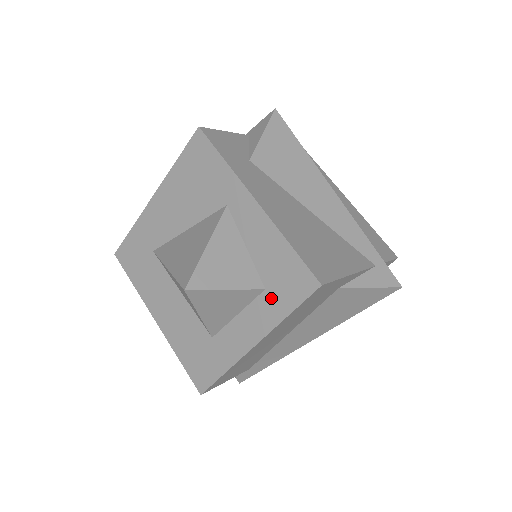
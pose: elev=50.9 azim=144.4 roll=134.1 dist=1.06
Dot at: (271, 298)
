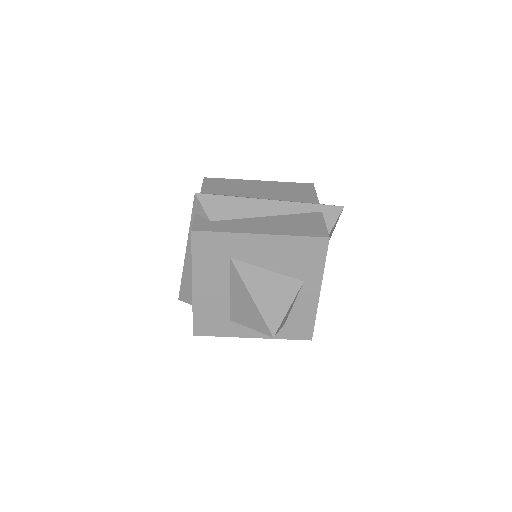
Dot at: (284, 329)
